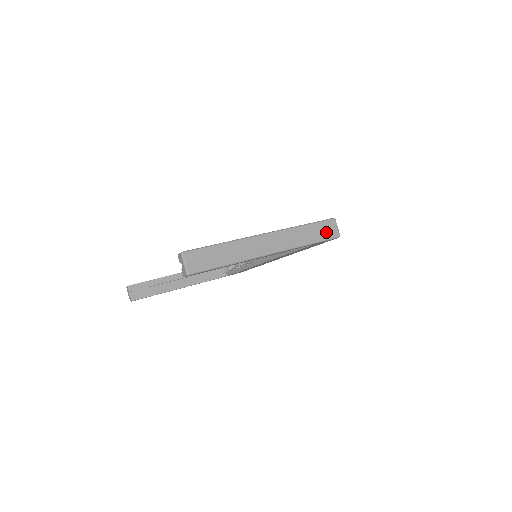
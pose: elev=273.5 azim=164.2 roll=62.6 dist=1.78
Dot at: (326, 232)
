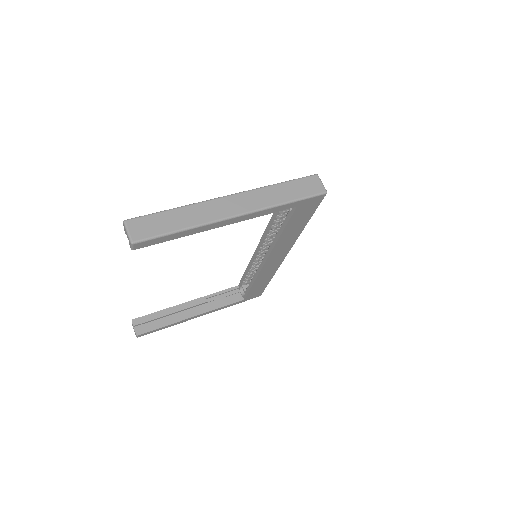
Dot at: (307, 189)
